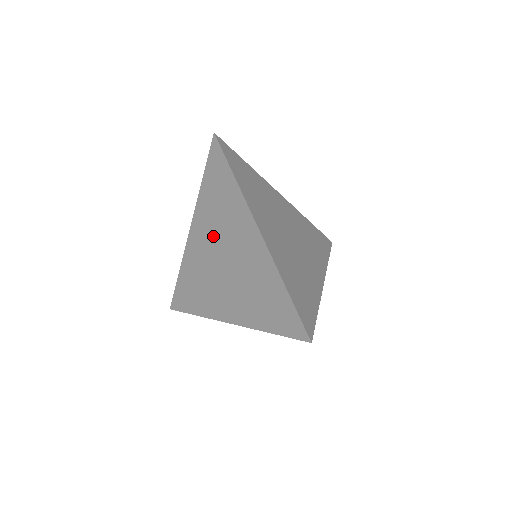
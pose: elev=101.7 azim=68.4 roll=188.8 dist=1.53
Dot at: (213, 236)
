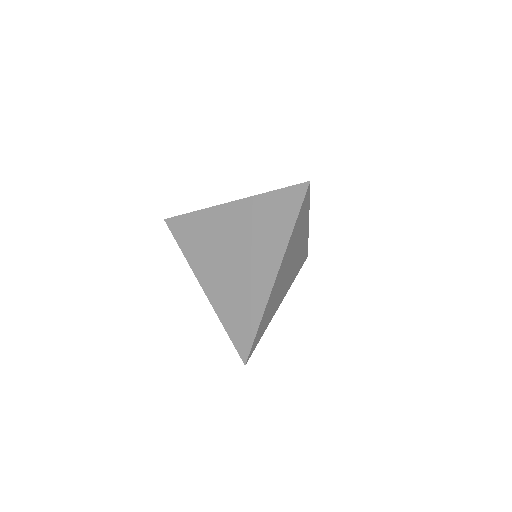
Dot at: (242, 233)
